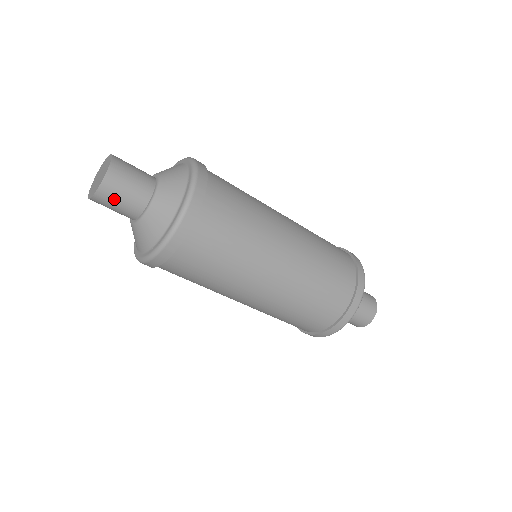
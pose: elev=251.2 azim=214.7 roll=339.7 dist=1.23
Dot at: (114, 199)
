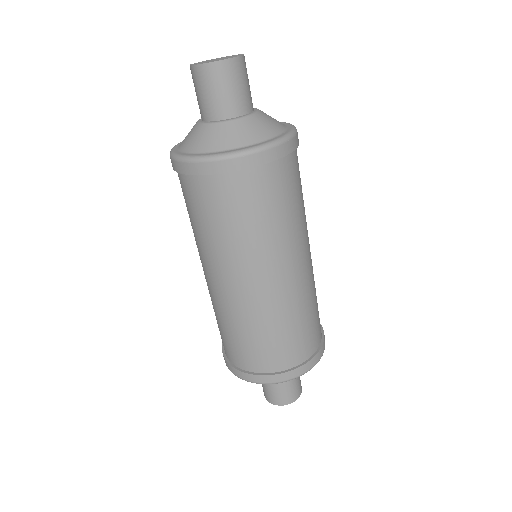
Dot at: (214, 85)
